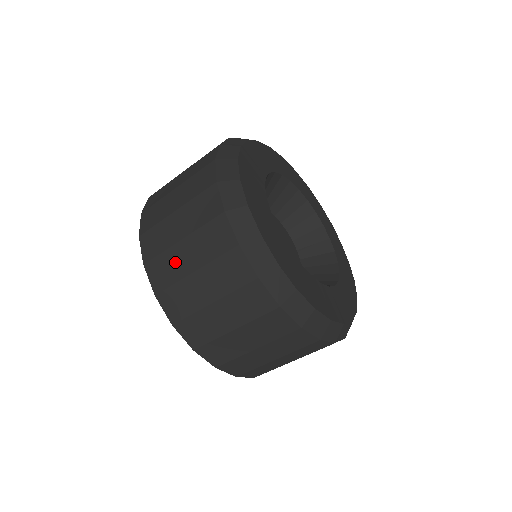
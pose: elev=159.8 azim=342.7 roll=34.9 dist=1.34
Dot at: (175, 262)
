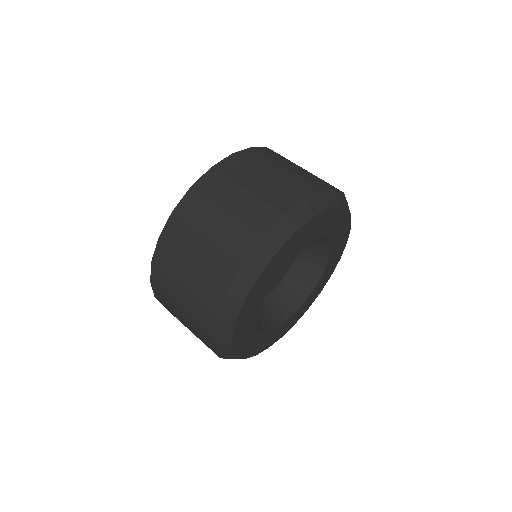
Dot at: (177, 266)
